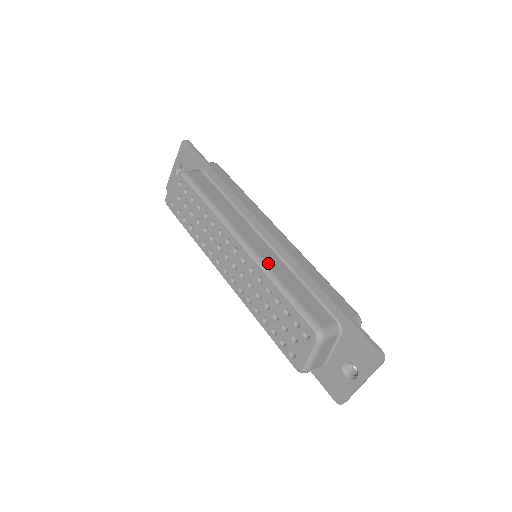
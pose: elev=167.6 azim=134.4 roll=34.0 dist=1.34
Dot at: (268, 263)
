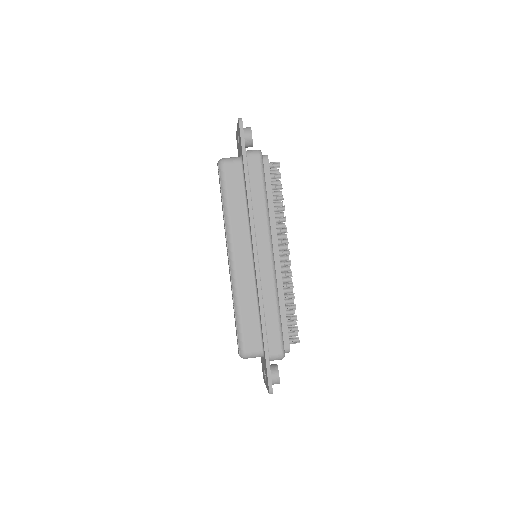
Dot at: (240, 285)
